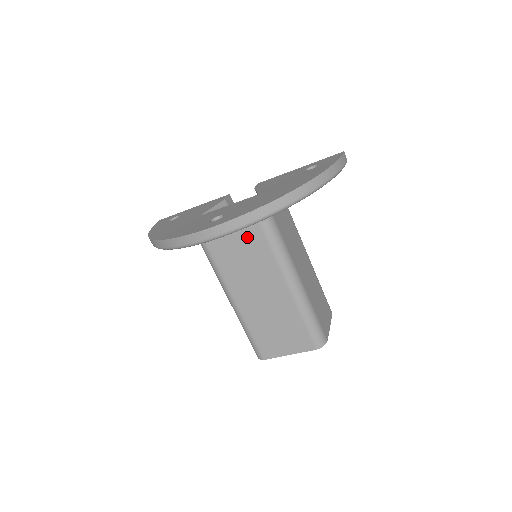
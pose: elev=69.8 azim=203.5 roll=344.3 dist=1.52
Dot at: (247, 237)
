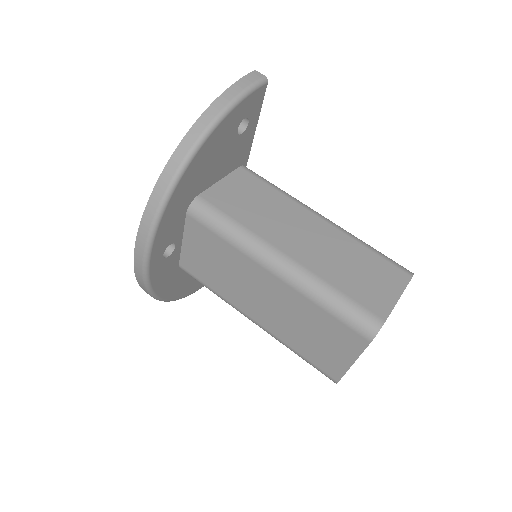
Dot at: (202, 242)
